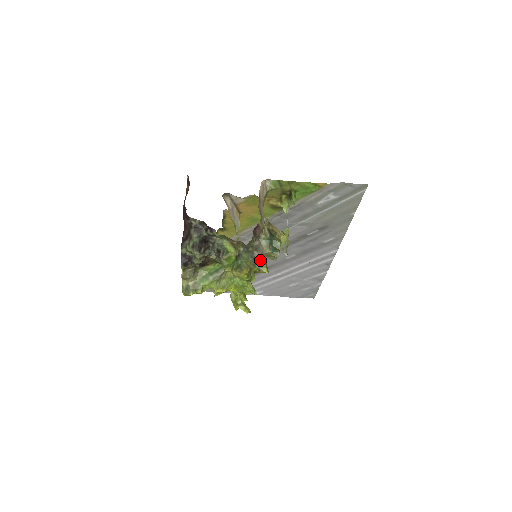
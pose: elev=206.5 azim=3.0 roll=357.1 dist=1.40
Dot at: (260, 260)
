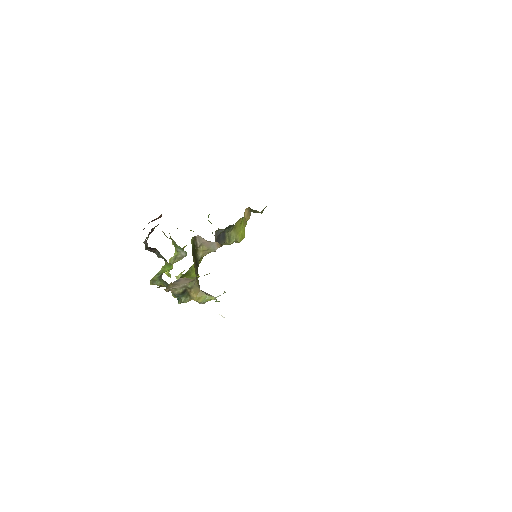
Dot at: occluded
